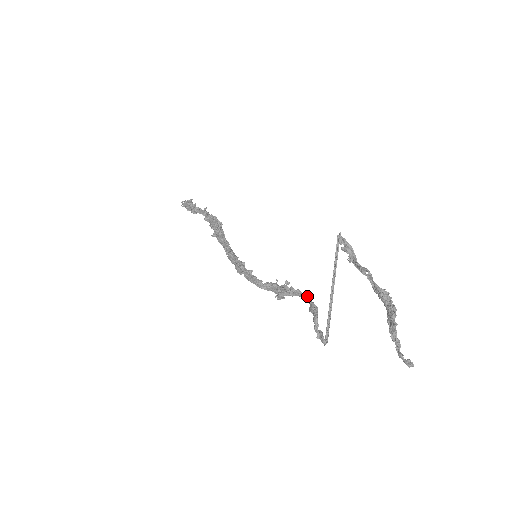
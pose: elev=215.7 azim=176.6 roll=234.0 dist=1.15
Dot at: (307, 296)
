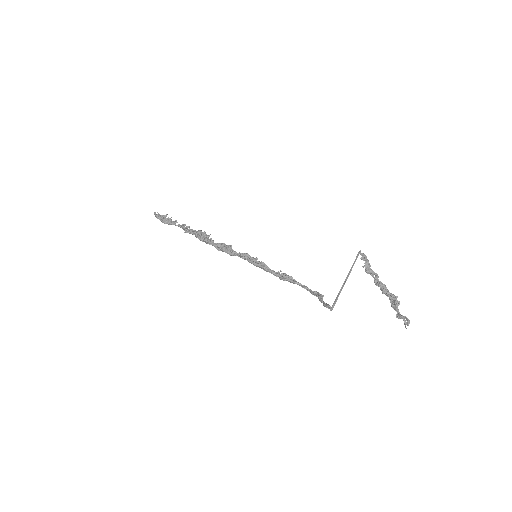
Dot at: (307, 287)
